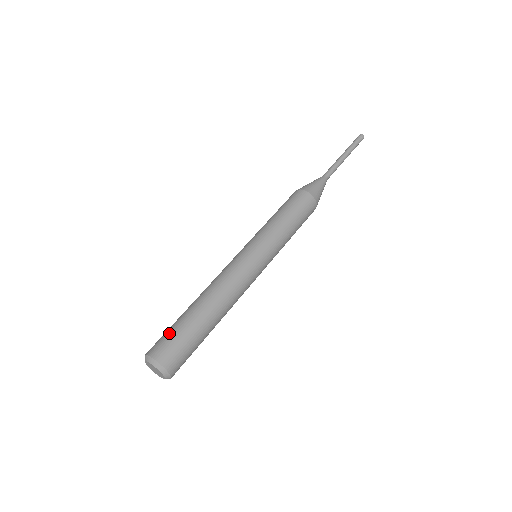
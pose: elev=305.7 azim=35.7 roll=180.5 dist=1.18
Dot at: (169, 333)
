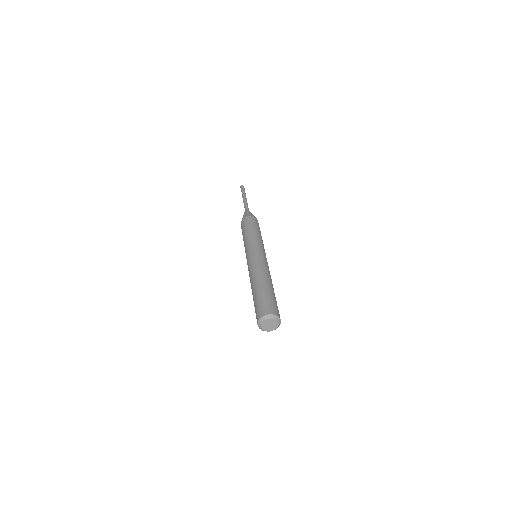
Dot at: (264, 301)
